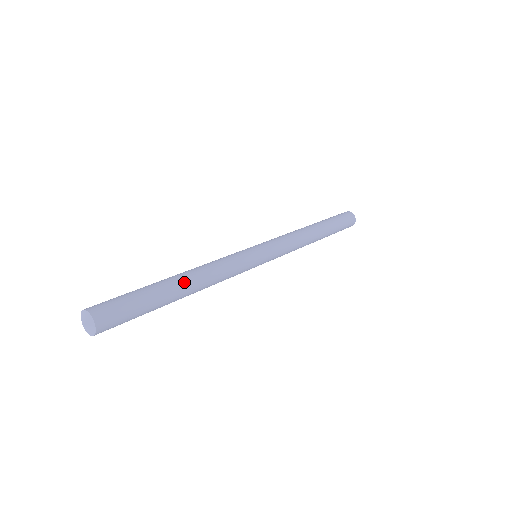
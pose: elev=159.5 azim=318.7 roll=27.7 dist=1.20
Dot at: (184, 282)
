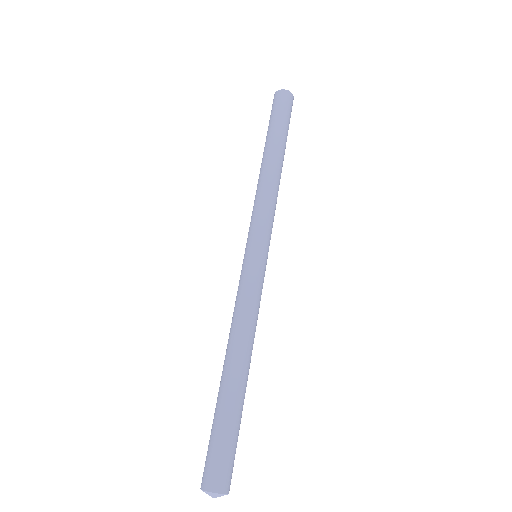
Dot at: (243, 371)
